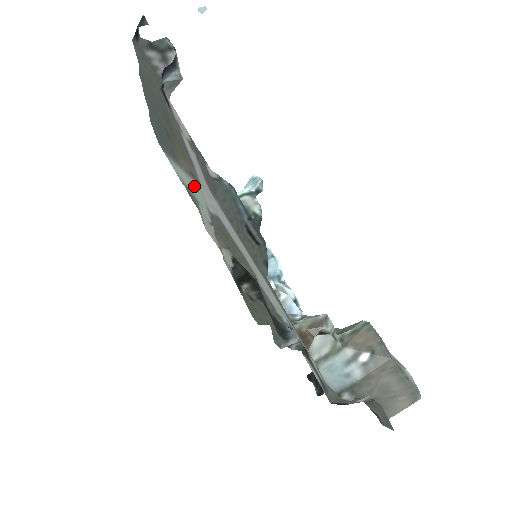
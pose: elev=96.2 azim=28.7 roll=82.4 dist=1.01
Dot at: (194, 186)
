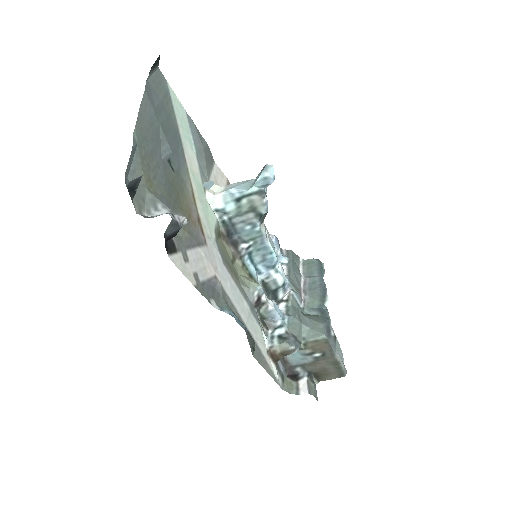
Dot at: (202, 207)
